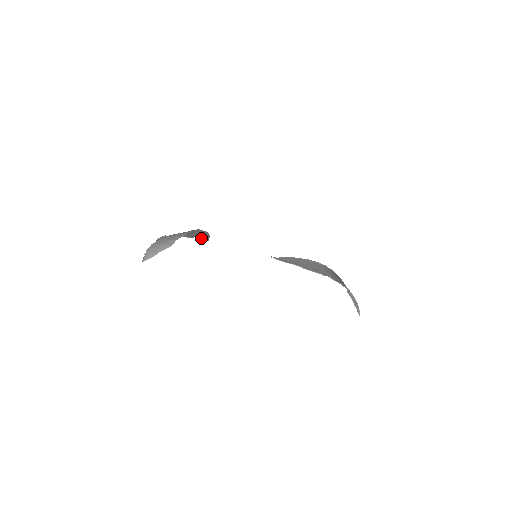
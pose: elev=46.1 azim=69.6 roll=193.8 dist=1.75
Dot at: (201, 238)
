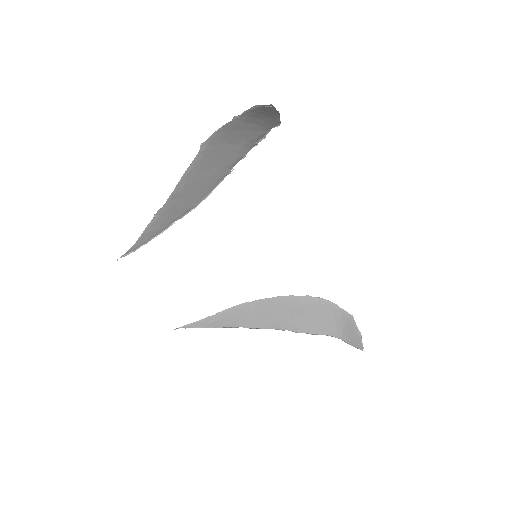
Dot at: (149, 229)
